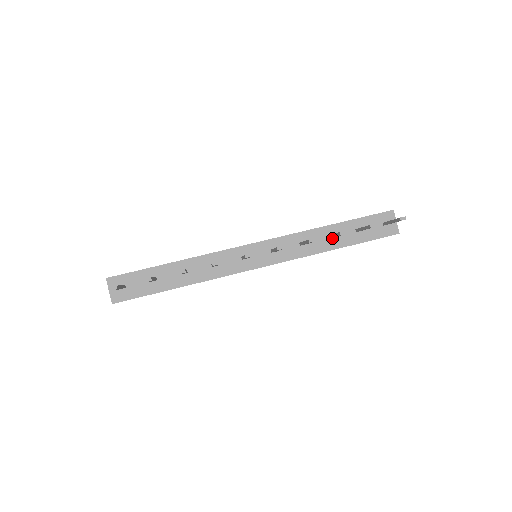
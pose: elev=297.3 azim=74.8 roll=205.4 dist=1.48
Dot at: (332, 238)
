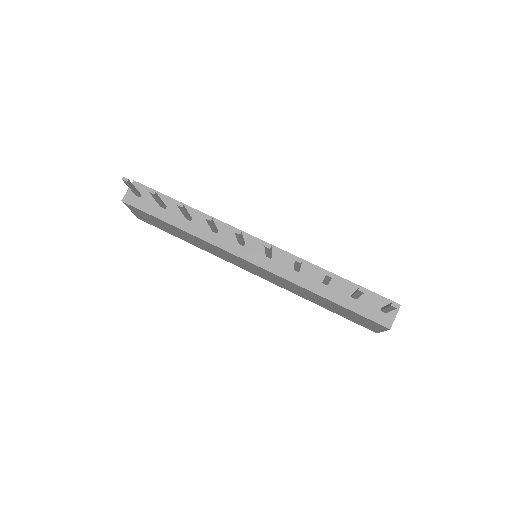
Dot at: (326, 285)
